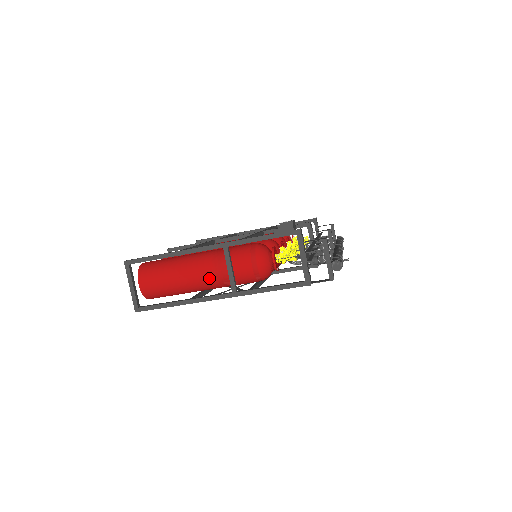
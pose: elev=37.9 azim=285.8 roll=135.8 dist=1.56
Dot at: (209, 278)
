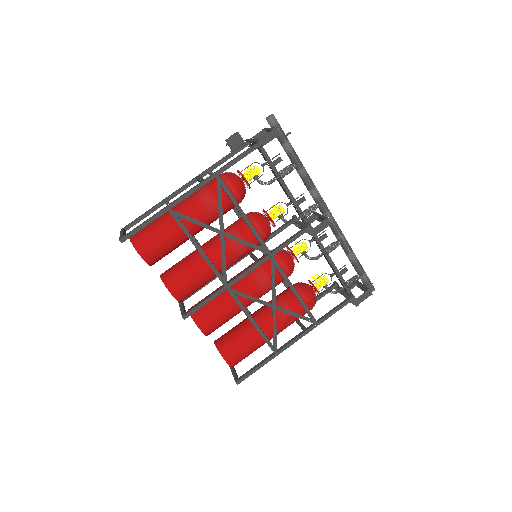
Dot at: (187, 200)
